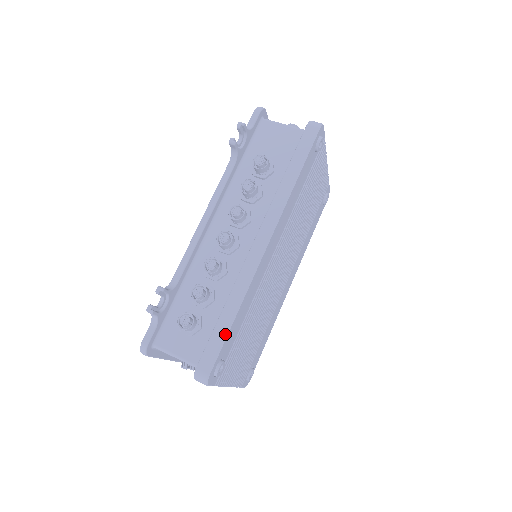
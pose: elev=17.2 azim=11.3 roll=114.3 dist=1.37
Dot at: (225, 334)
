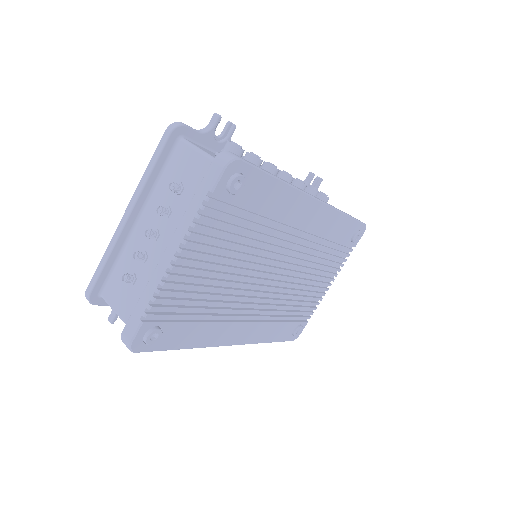
Dot at: (267, 172)
